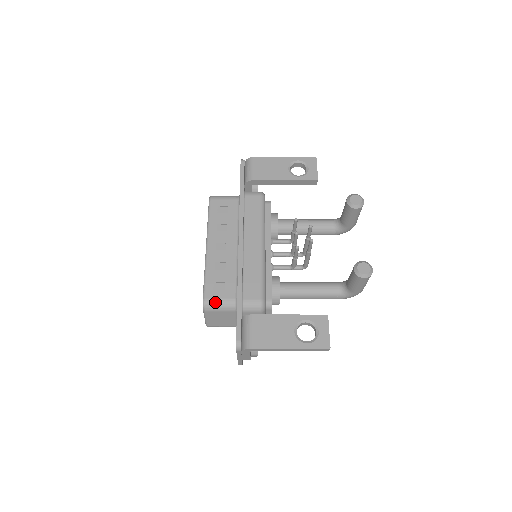
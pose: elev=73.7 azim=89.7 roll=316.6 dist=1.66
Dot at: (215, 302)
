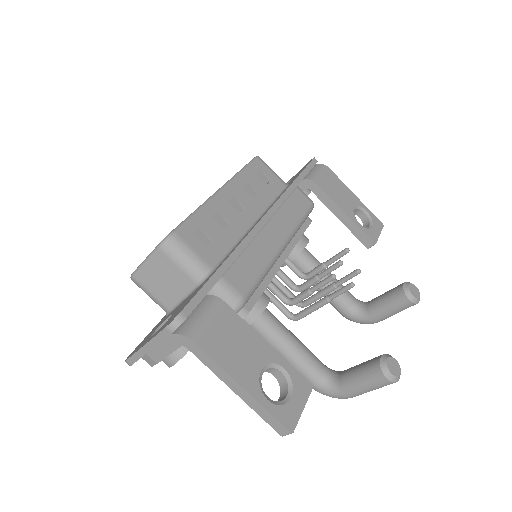
Dot at: (184, 249)
